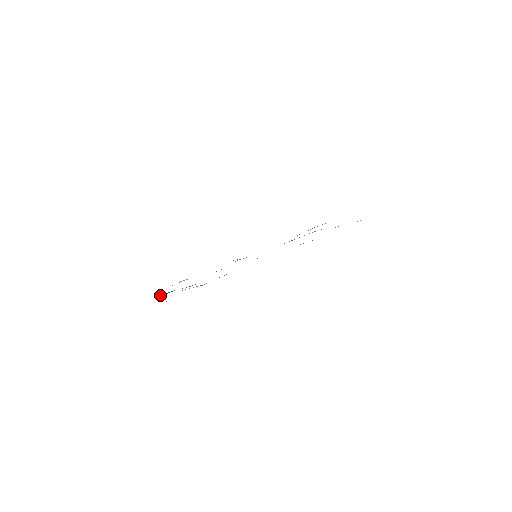
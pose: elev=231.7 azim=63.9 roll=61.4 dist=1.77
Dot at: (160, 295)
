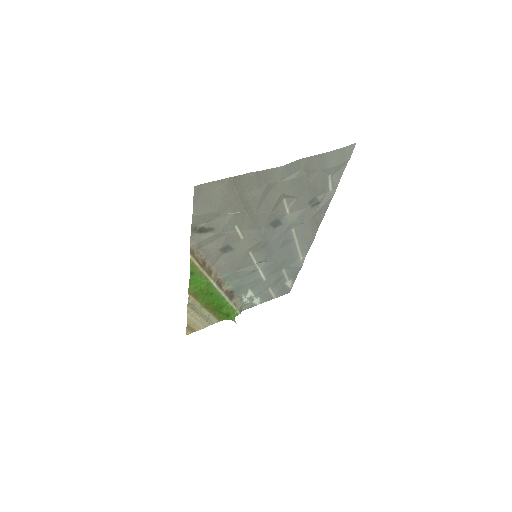
Dot at: (226, 318)
